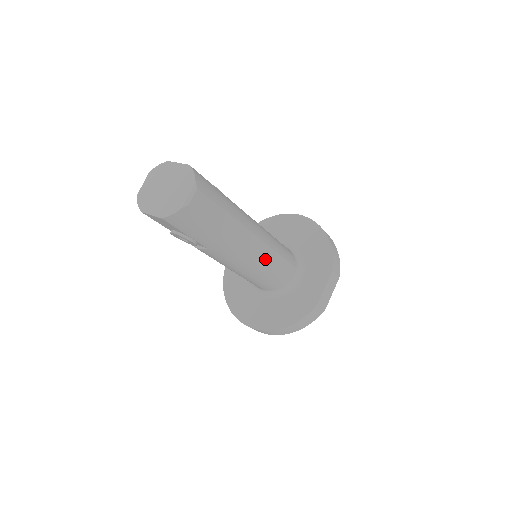
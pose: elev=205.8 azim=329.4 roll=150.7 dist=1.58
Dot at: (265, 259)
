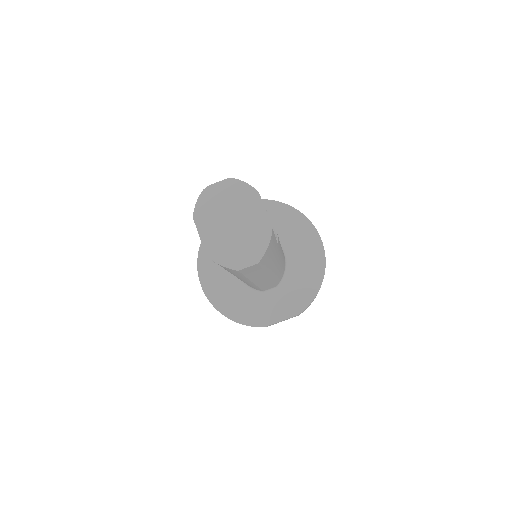
Dot at: (259, 285)
